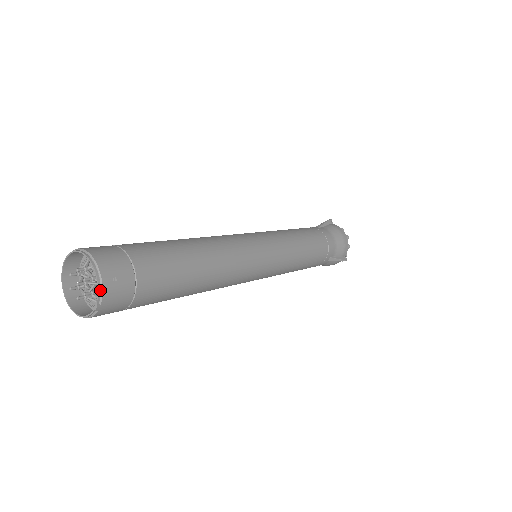
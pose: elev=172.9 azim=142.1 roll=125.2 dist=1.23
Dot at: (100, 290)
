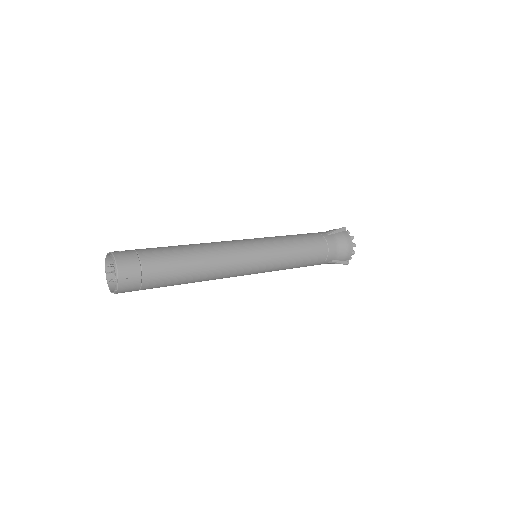
Dot at: (117, 283)
